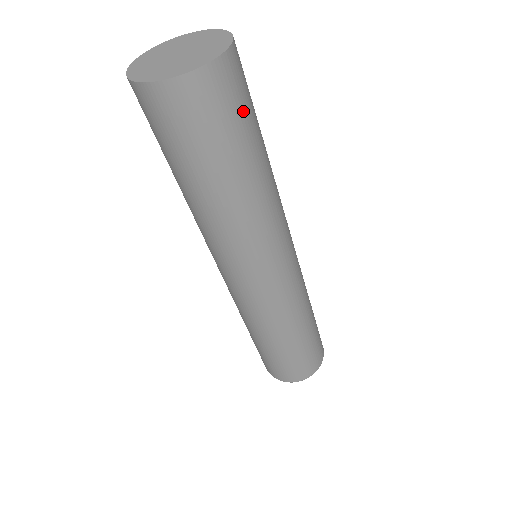
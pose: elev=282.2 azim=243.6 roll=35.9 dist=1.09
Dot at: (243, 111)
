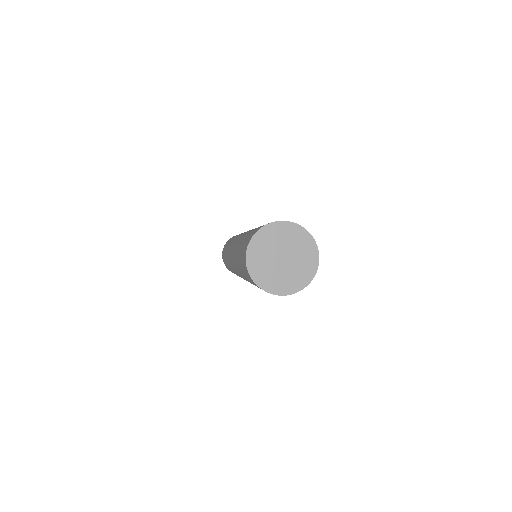
Dot at: occluded
